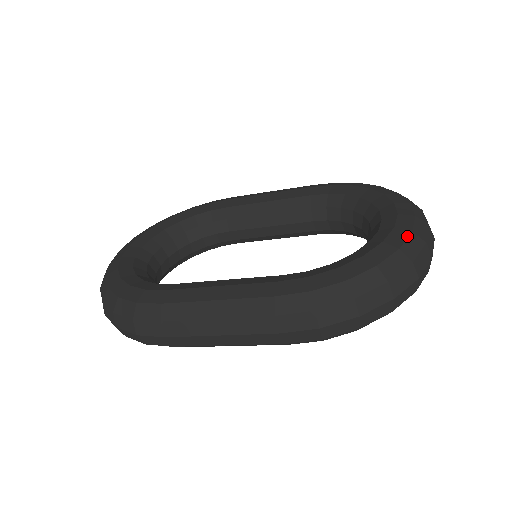
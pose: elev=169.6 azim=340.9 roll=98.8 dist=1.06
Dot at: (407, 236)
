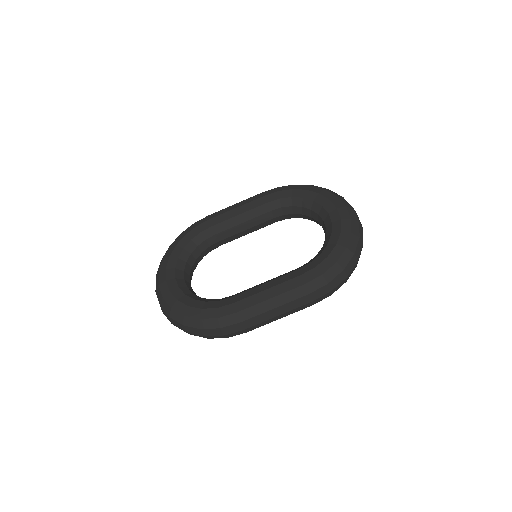
Dot at: (350, 223)
